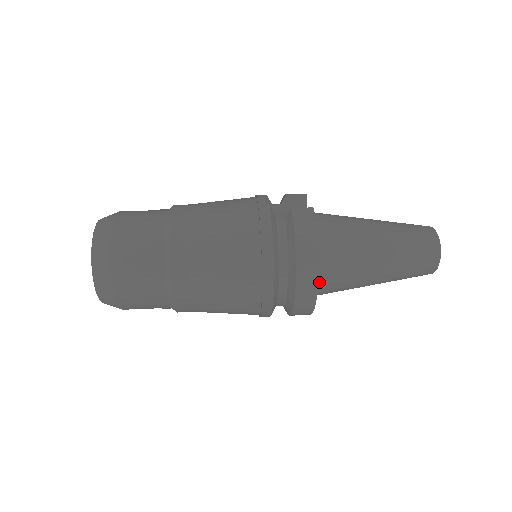
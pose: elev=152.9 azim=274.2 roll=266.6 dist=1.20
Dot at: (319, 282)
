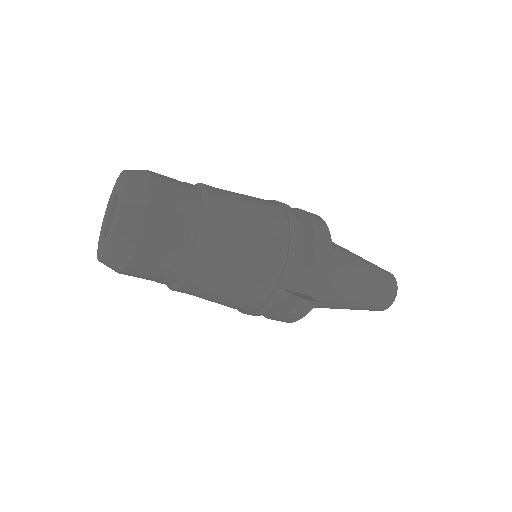
Dot at: occluded
